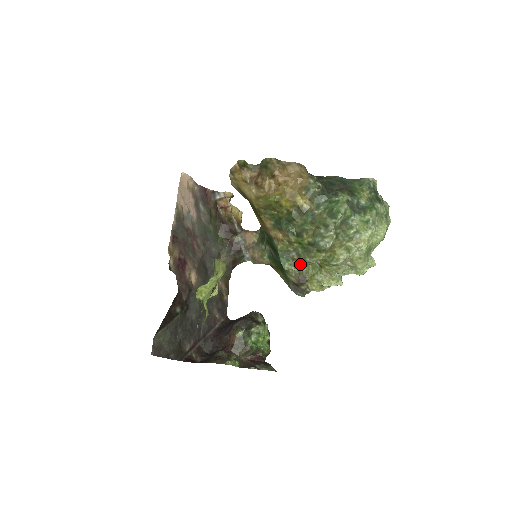
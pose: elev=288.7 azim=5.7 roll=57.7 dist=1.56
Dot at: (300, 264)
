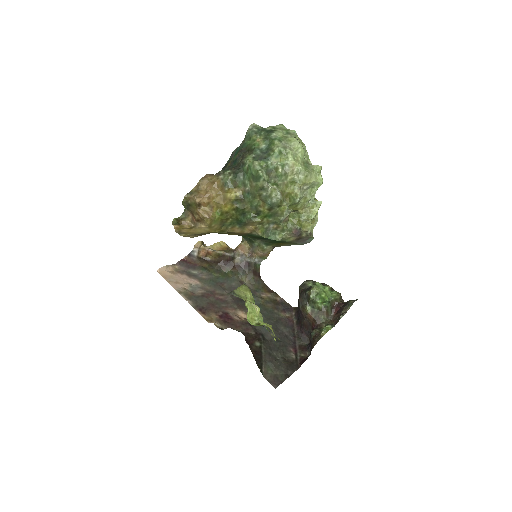
Dot at: (282, 226)
